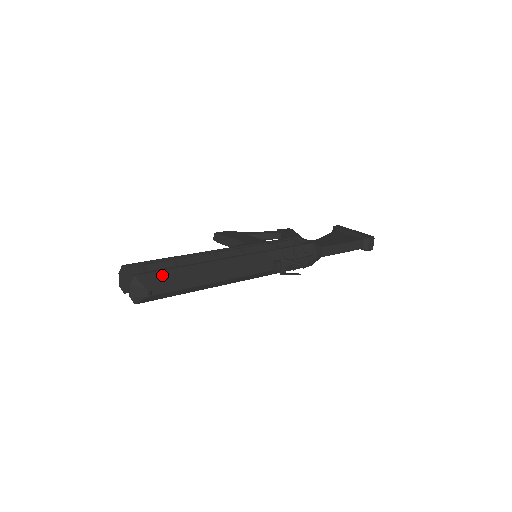
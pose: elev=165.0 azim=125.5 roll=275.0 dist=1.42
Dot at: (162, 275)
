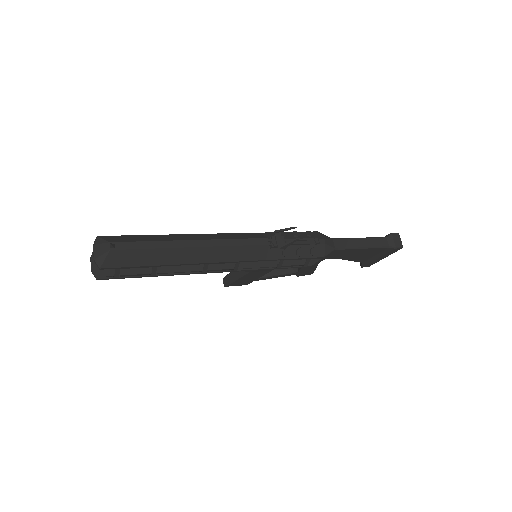
Dot at: (130, 237)
